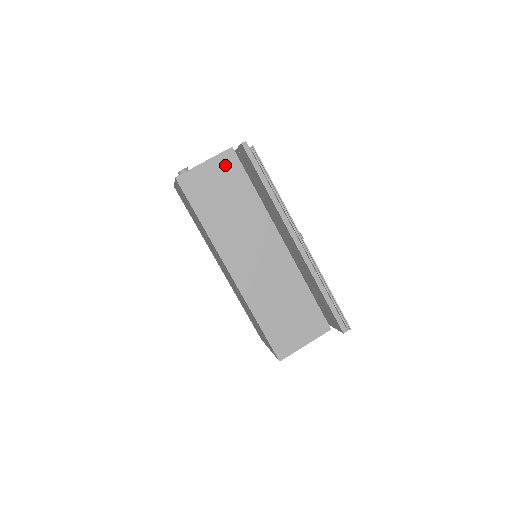
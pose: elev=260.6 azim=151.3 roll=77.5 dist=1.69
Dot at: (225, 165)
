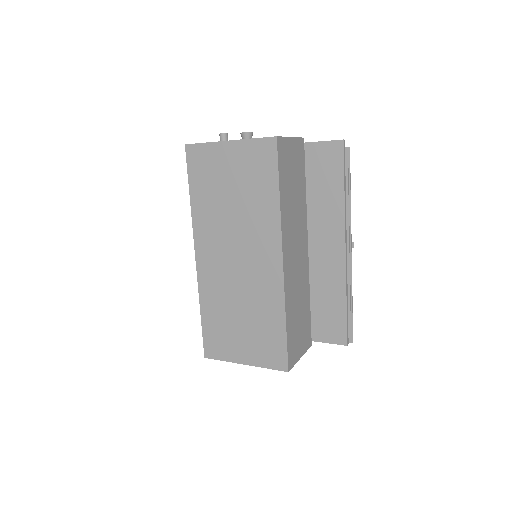
Dot at: (299, 151)
